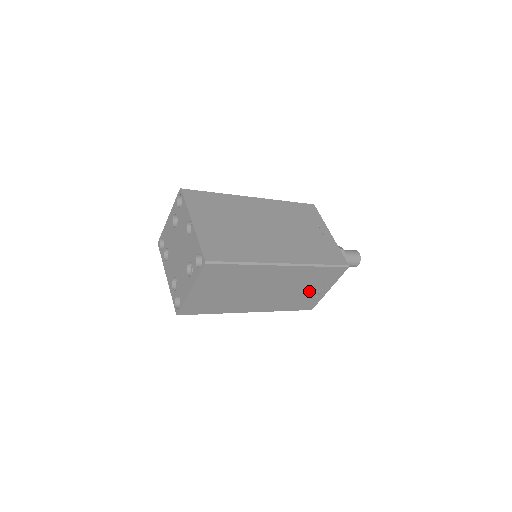
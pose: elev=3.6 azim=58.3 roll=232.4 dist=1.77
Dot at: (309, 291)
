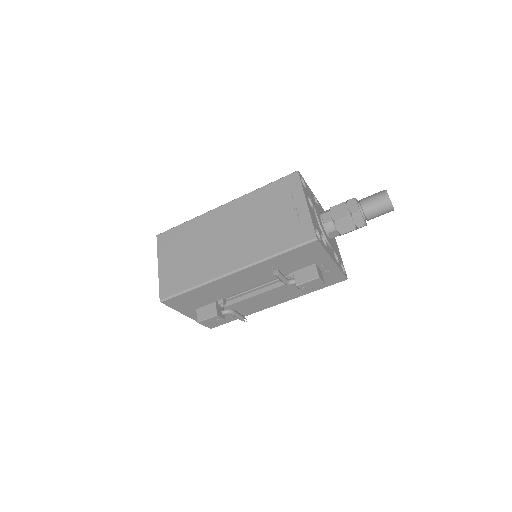
Dot at: (281, 216)
